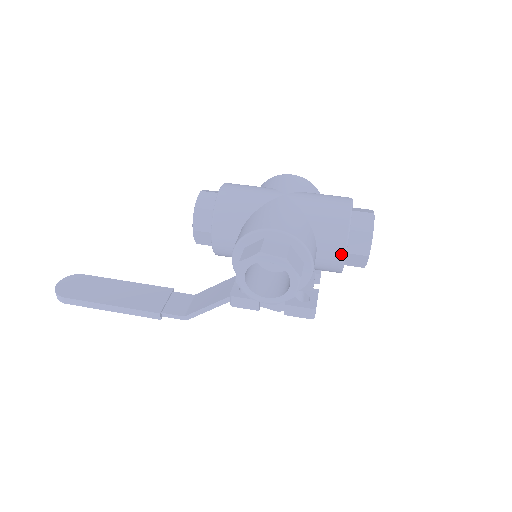
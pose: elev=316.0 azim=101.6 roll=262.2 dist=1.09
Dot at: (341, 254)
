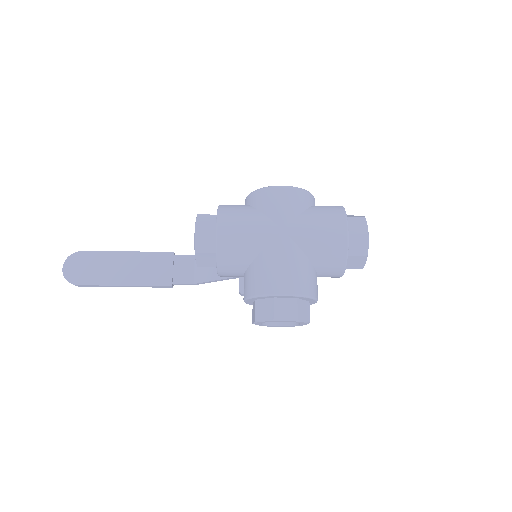
Dot at: (339, 276)
